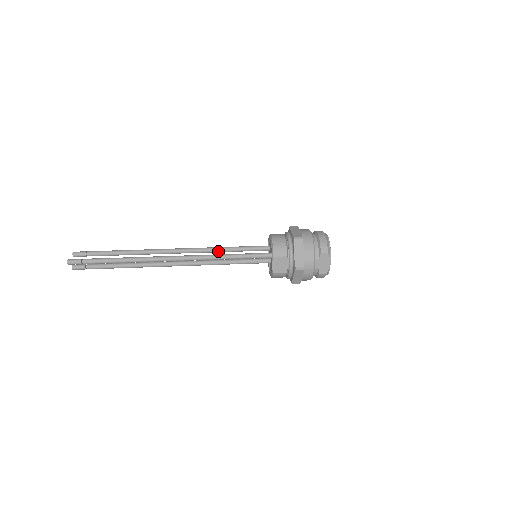
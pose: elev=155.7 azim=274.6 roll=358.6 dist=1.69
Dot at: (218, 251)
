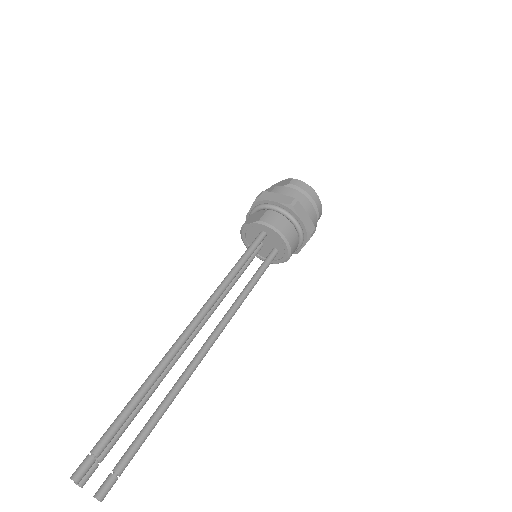
Dot at: (228, 285)
